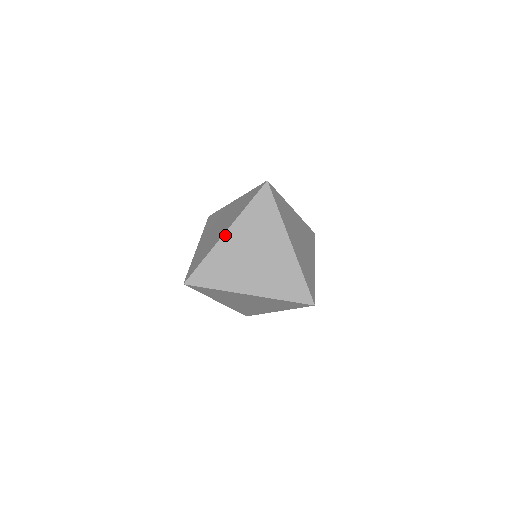
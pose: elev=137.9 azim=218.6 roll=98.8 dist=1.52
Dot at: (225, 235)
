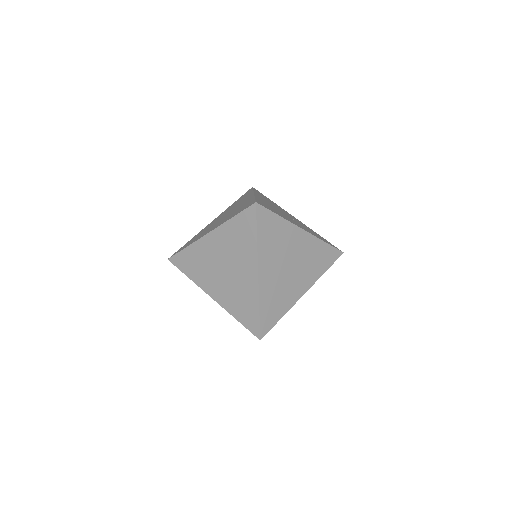
Dot at: (260, 276)
